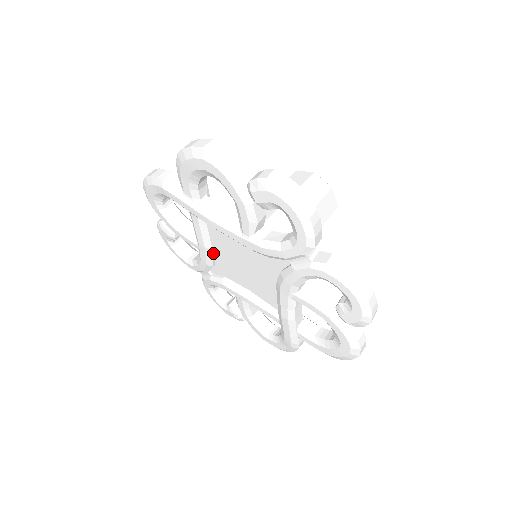
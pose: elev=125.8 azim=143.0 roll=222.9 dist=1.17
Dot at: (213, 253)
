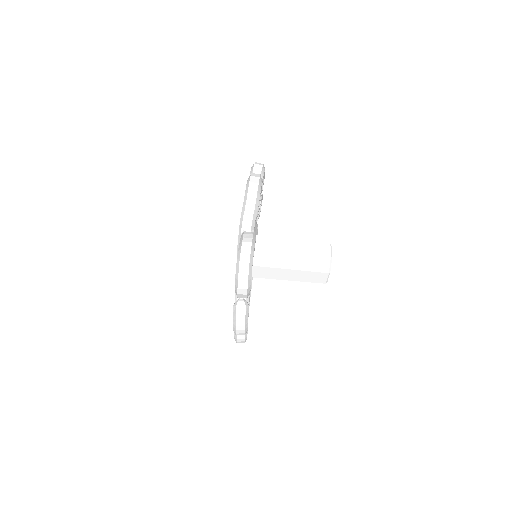
Dot at: occluded
